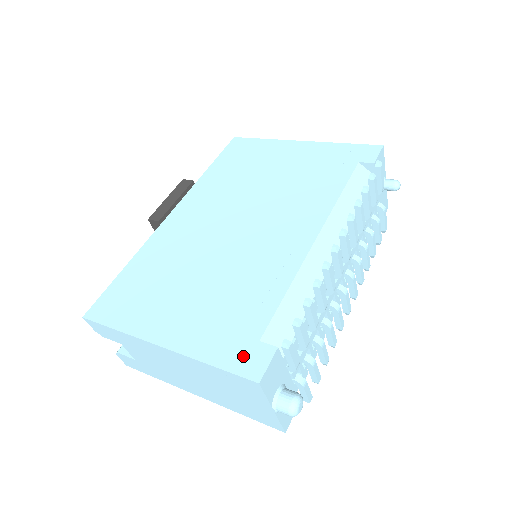
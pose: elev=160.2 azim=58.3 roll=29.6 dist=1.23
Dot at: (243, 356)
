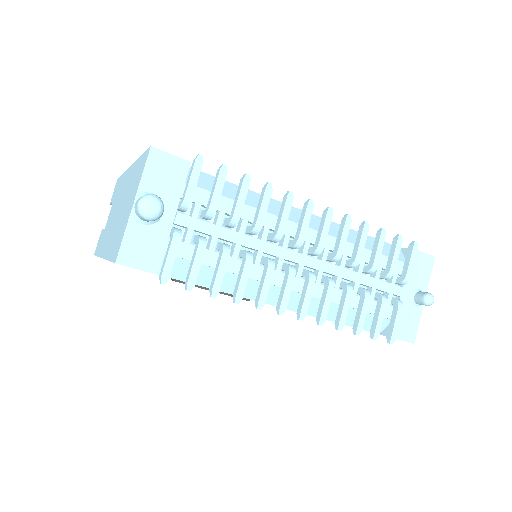
Dot at: occluded
